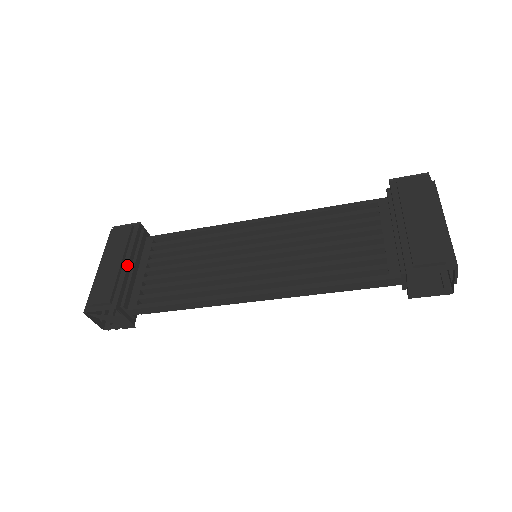
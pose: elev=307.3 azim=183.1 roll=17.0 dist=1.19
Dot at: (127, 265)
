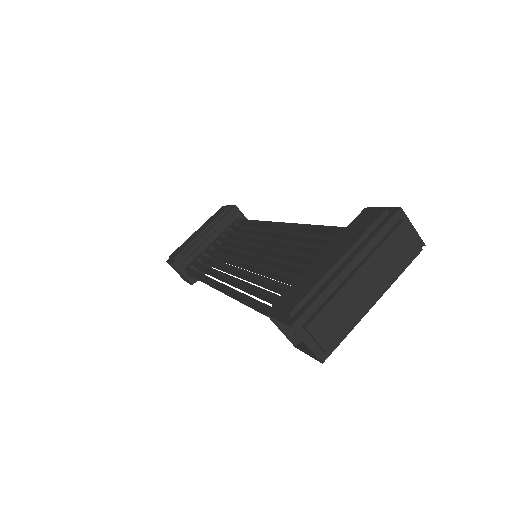
Dot at: (203, 236)
